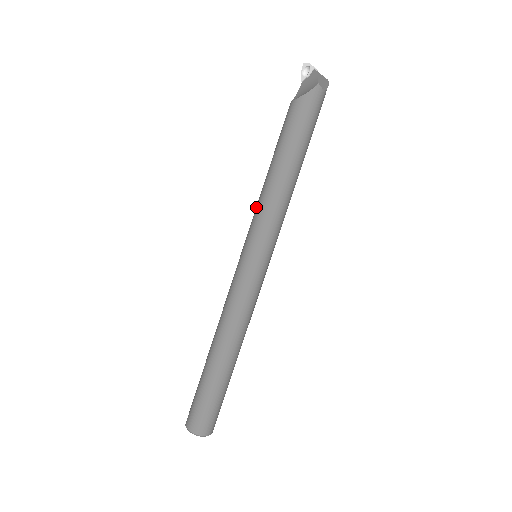
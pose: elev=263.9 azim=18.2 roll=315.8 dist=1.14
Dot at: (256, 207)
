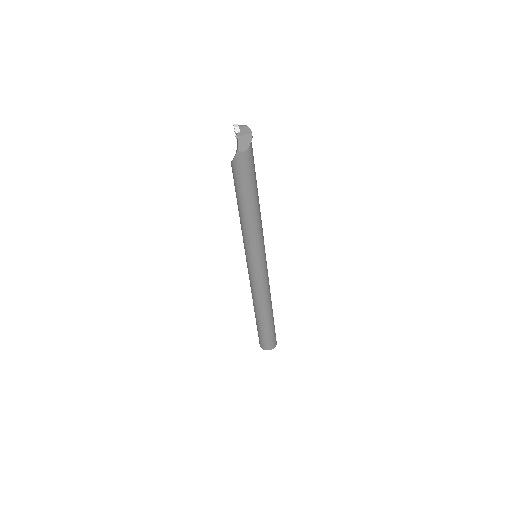
Dot at: occluded
